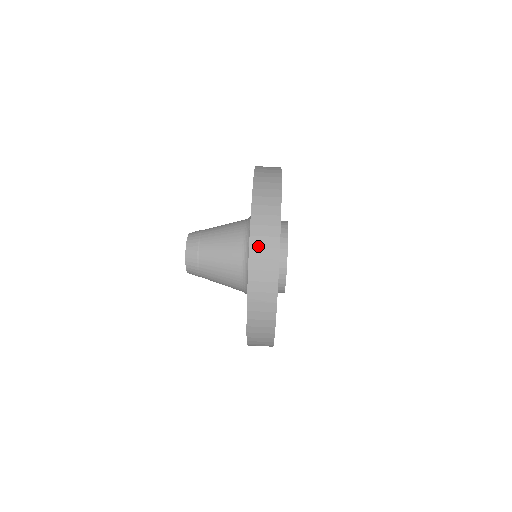
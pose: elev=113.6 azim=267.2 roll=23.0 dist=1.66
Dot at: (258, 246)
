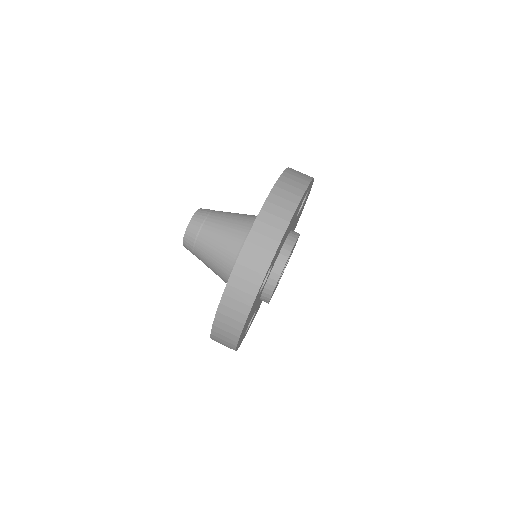
Dot at: (219, 333)
